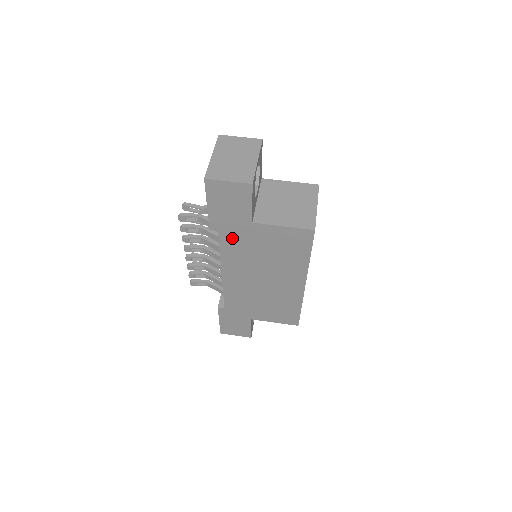
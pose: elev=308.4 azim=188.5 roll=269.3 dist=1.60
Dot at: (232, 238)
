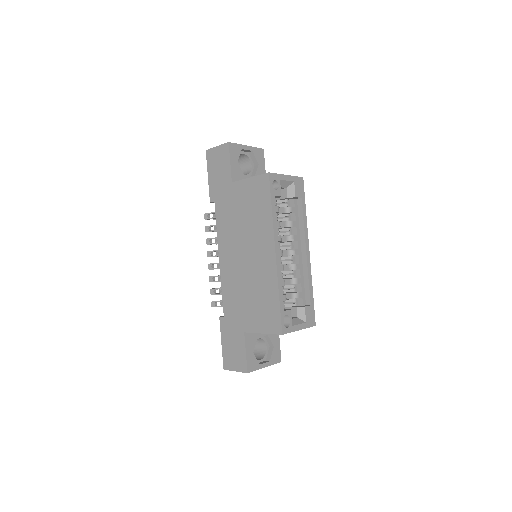
Dot at: (222, 207)
